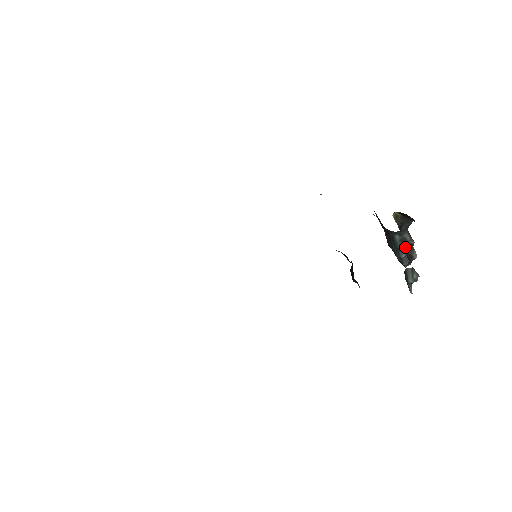
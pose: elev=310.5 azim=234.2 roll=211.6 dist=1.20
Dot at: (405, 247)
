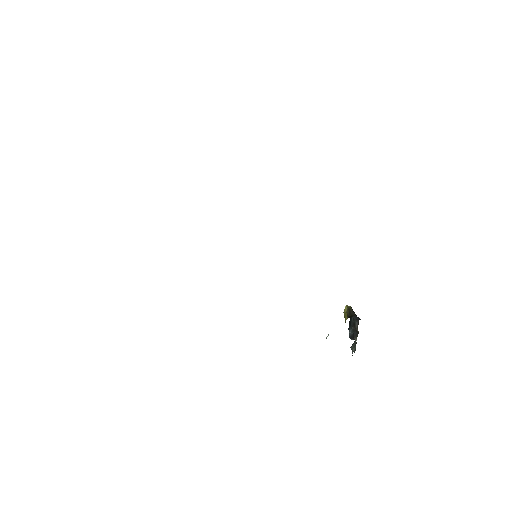
Dot at: (354, 328)
